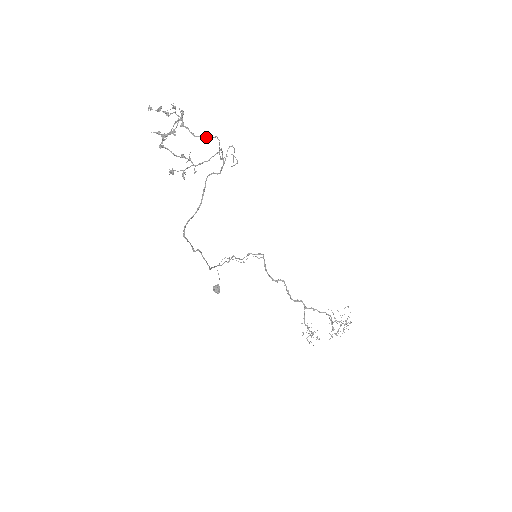
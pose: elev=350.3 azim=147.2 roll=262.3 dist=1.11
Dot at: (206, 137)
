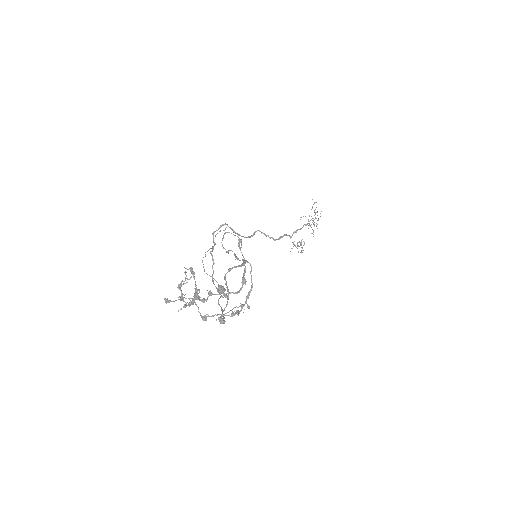
Dot at: (244, 278)
